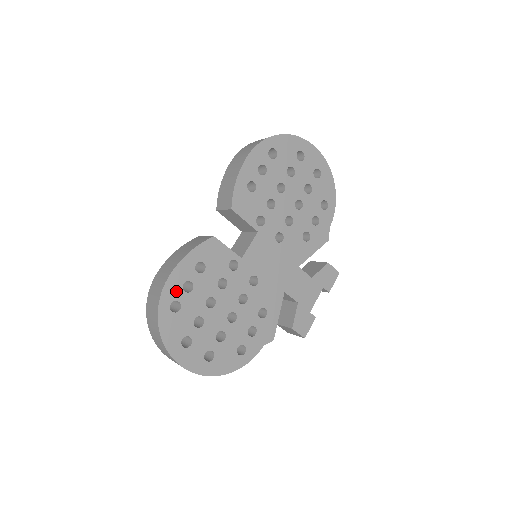
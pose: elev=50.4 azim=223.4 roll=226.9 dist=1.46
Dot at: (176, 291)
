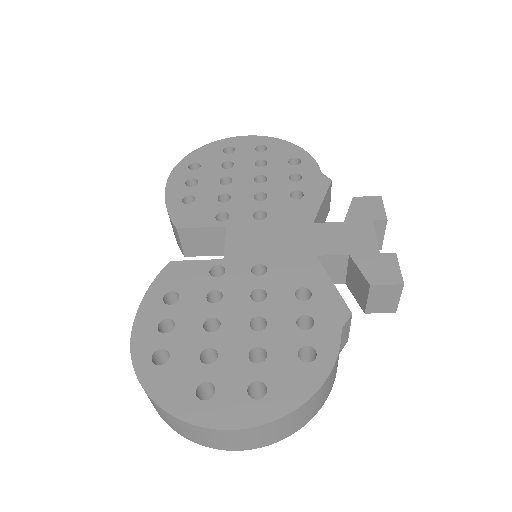
Dot at: (151, 340)
